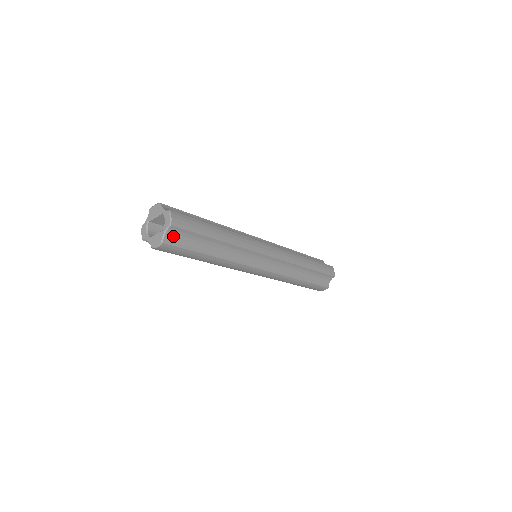
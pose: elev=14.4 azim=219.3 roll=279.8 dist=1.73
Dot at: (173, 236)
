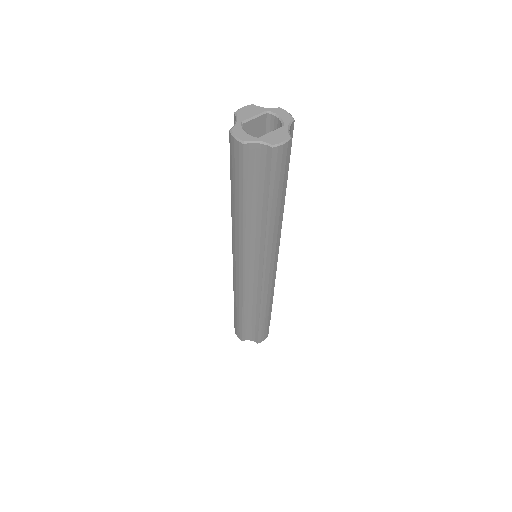
Dot at: occluded
